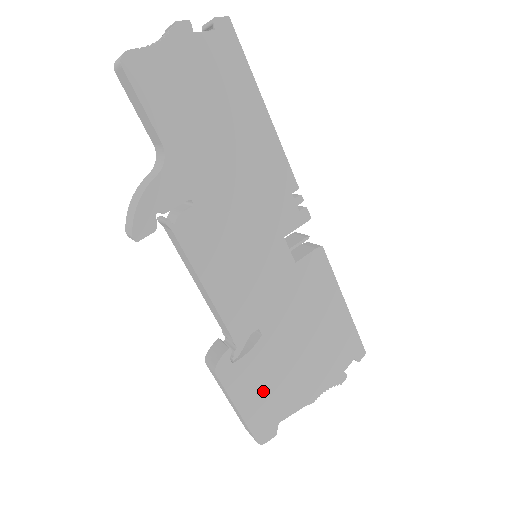
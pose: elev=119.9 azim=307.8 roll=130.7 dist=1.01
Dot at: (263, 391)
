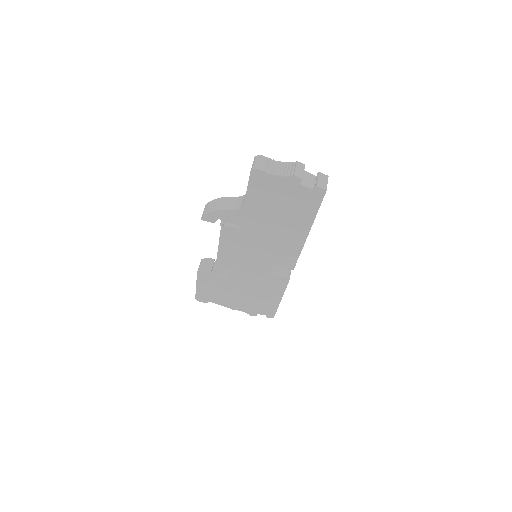
Dot at: (213, 290)
